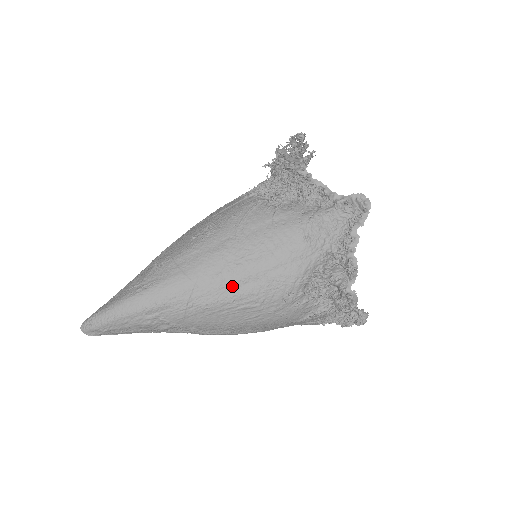
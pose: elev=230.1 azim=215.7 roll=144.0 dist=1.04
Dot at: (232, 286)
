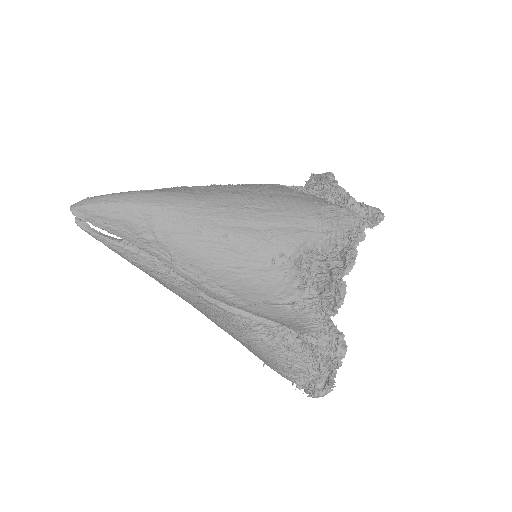
Dot at: (232, 222)
